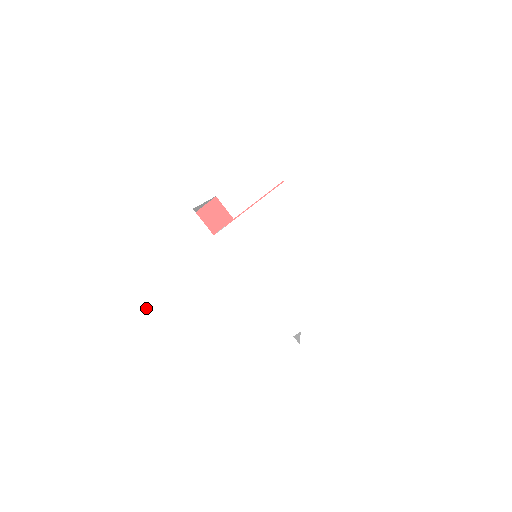
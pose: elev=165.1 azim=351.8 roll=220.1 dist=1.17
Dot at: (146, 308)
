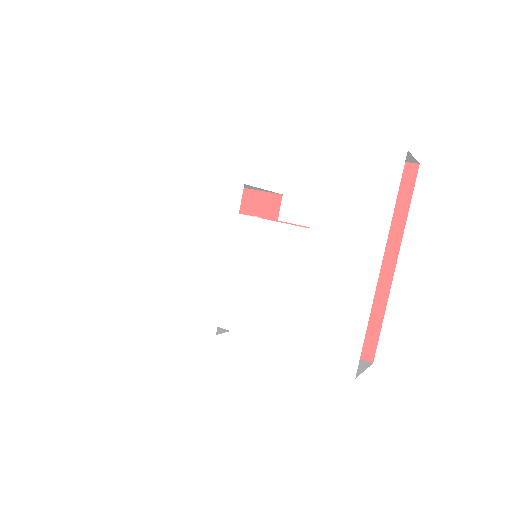
Dot at: (162, 212)
